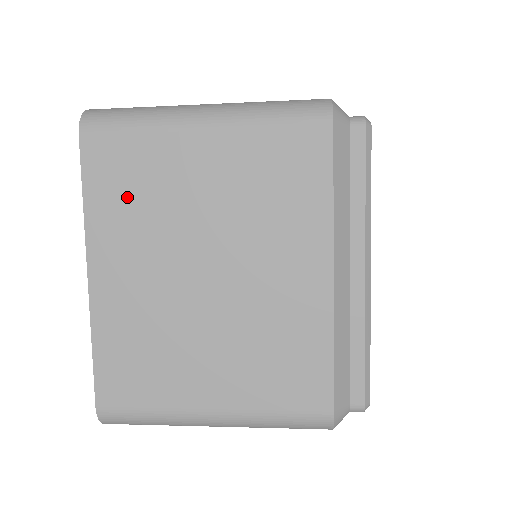
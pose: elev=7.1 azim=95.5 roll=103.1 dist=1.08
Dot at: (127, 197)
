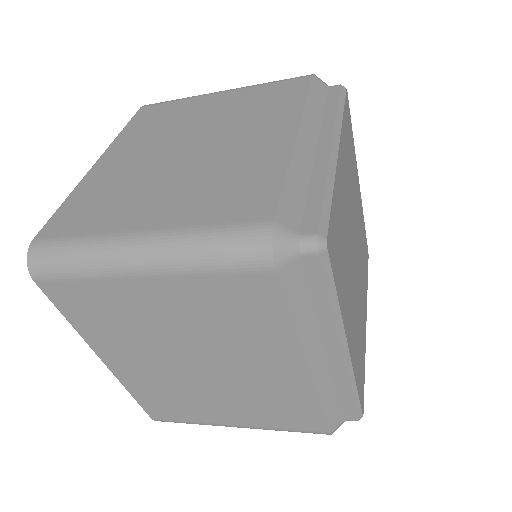
Dot at: (104, 321)
